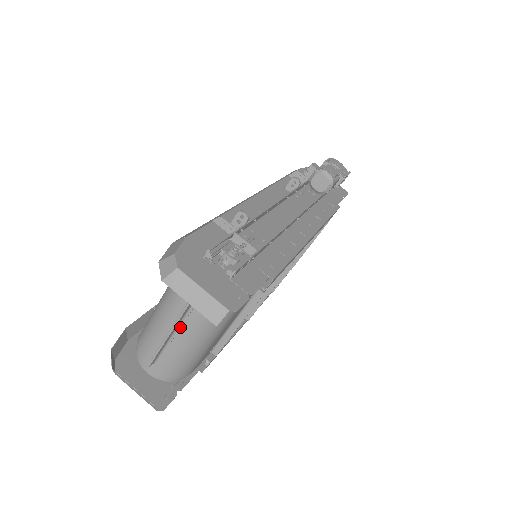
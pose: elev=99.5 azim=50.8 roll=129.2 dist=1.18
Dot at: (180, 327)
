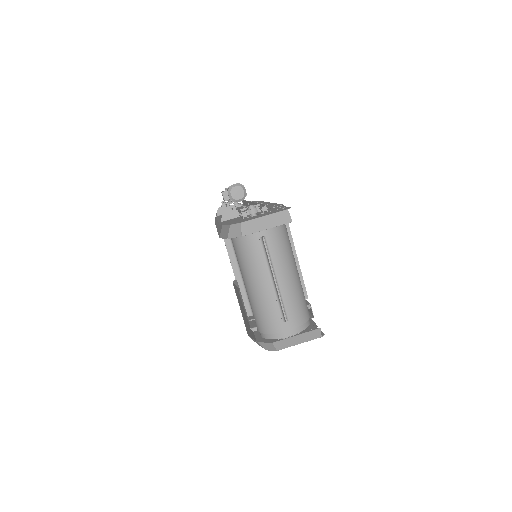
Dot at: (275, 273)
